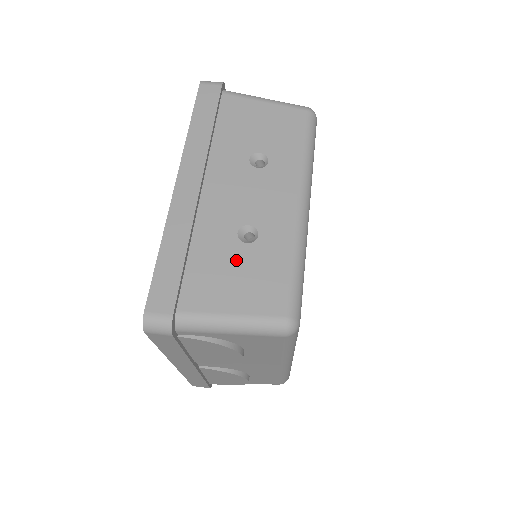
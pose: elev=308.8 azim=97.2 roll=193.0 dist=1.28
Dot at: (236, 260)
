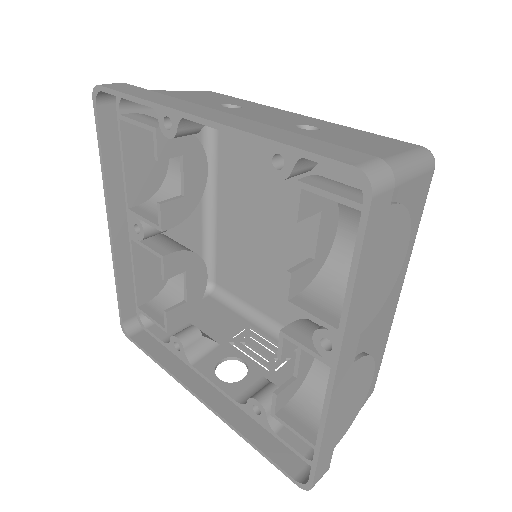
Dot at: (332, 136)
